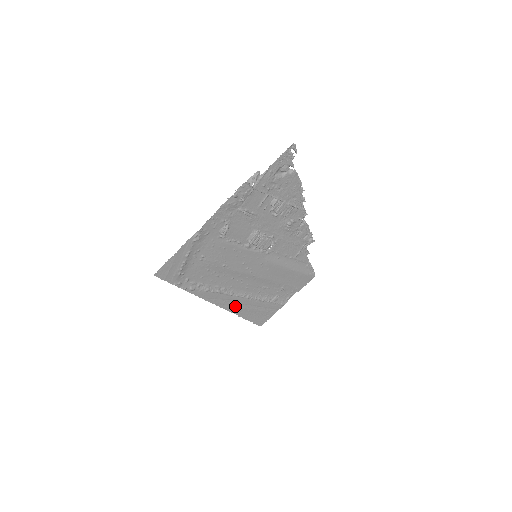
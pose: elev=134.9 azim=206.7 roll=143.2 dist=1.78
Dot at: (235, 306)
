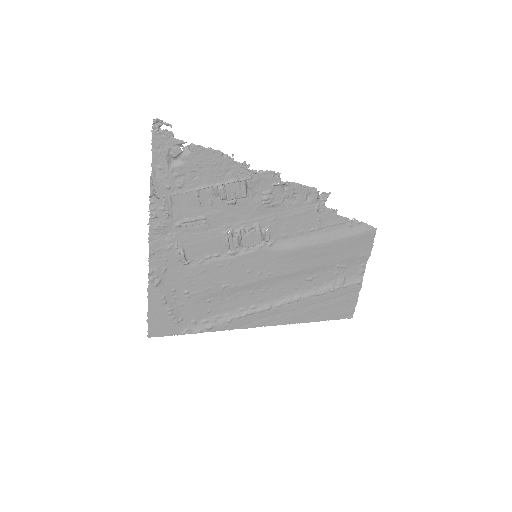
Dot at: (288, 316)
